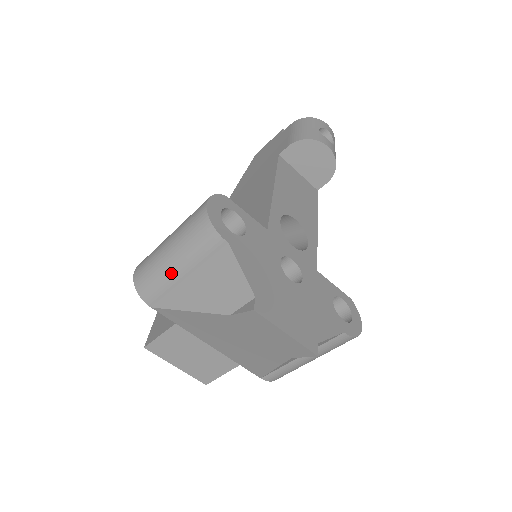
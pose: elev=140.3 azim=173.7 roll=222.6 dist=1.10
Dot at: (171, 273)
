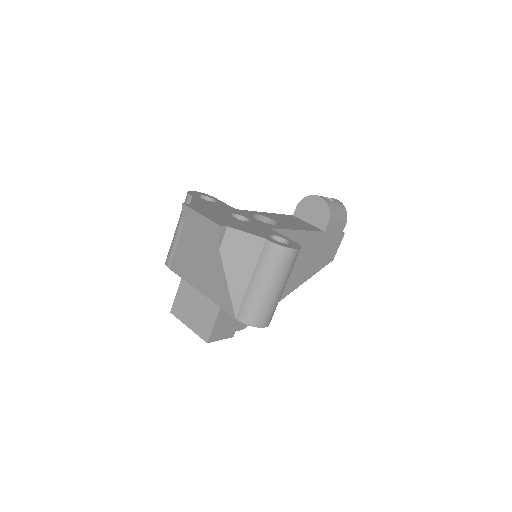
Dot at: (175, 236)
